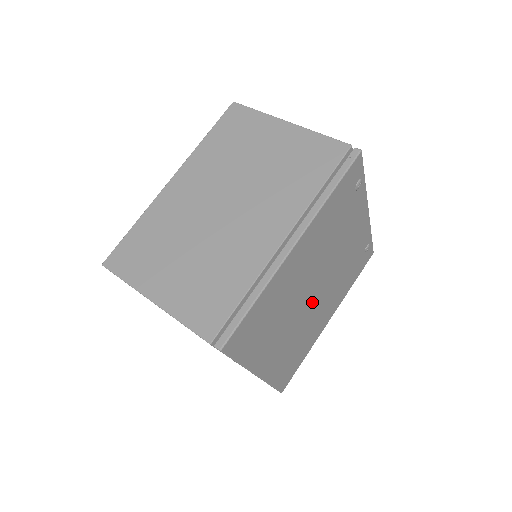
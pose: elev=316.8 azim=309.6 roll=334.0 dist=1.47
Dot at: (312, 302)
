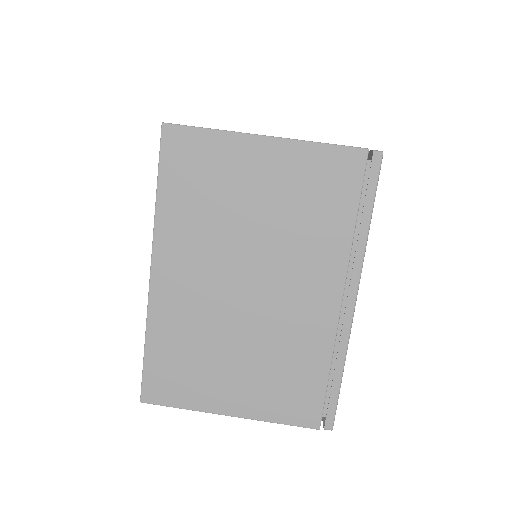
Dot at: occluded
